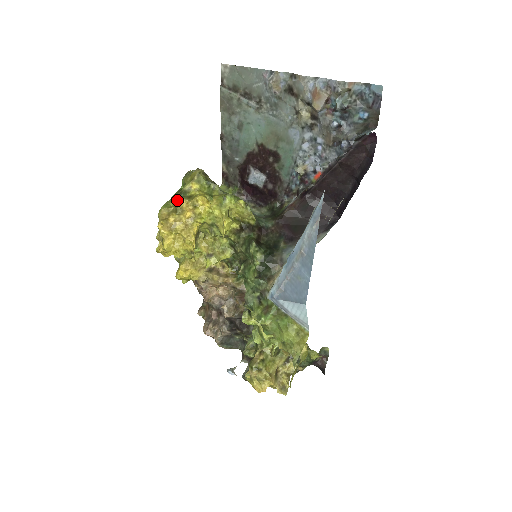
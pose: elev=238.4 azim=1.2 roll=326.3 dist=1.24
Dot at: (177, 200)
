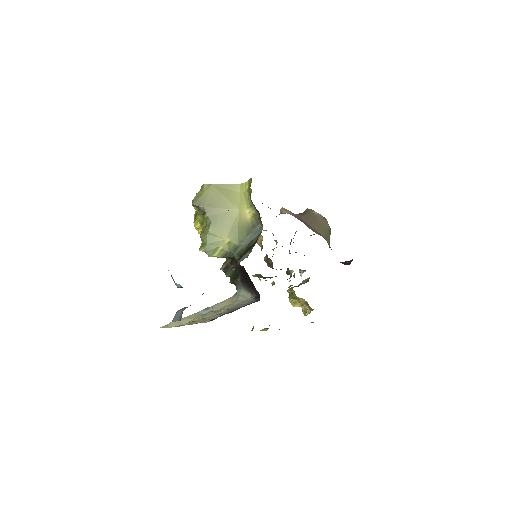
Dot at: occluded
